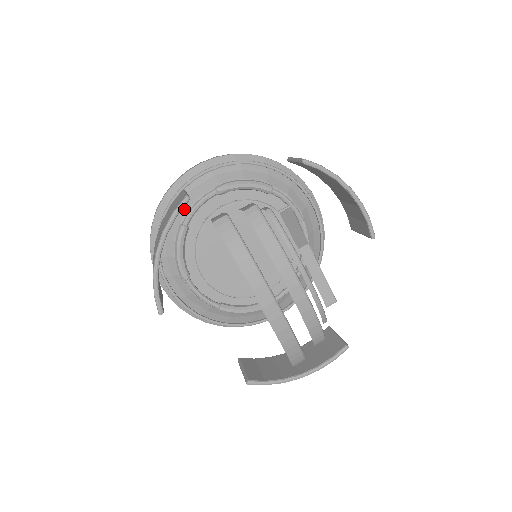
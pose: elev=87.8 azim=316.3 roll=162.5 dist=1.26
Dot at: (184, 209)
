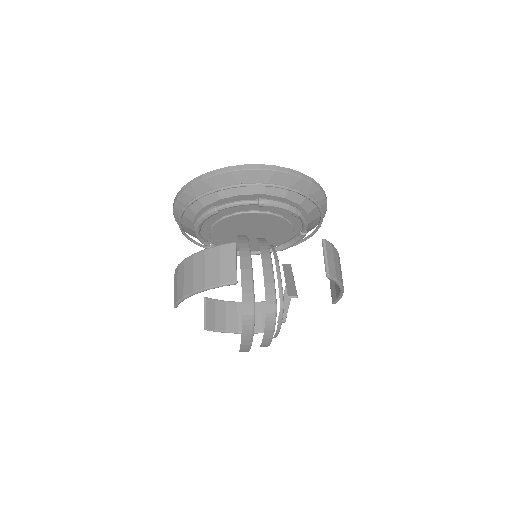
Dot at: (225, 196)
